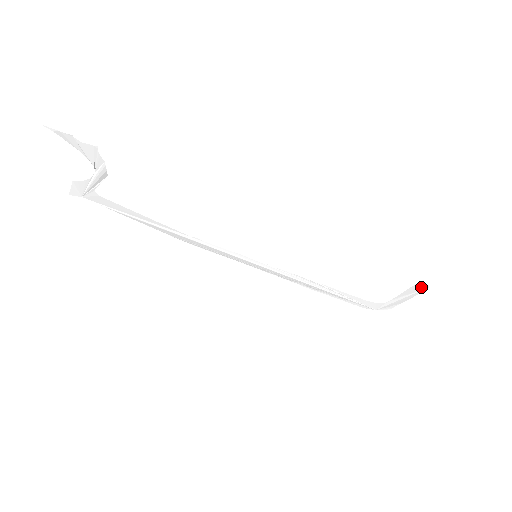
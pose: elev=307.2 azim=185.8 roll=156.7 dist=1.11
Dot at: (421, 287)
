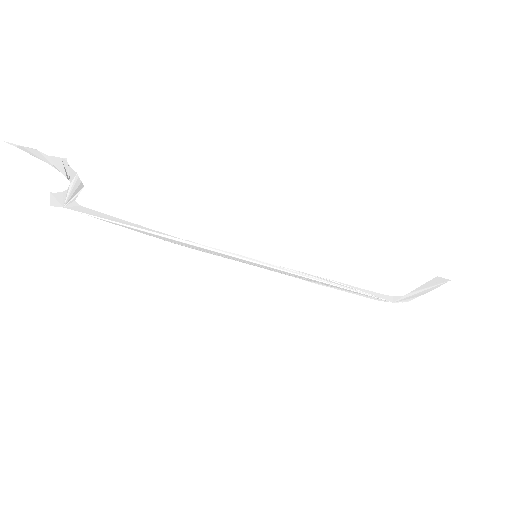
Dot at: (441, 280)
